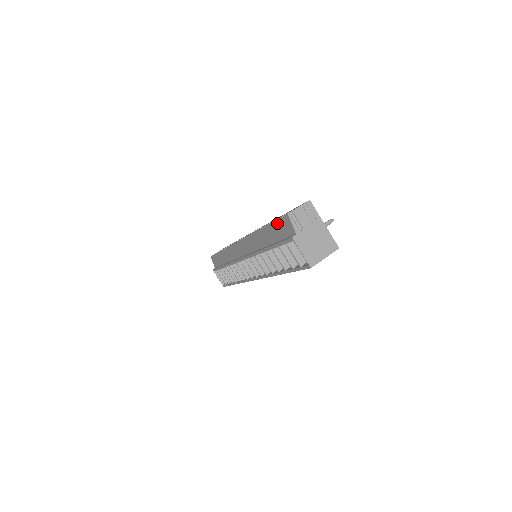
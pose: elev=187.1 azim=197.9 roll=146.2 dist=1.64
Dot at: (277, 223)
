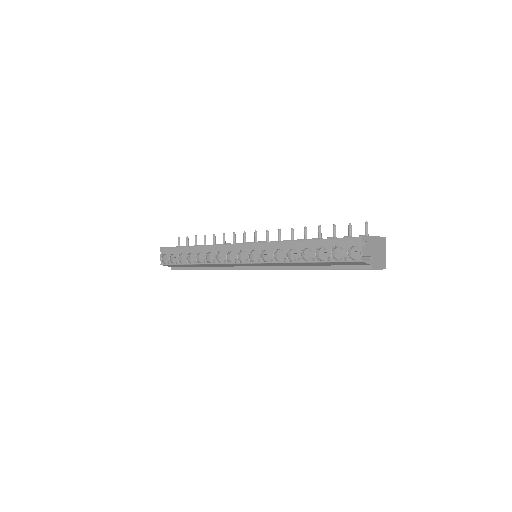
Dot at: (338, 263)
